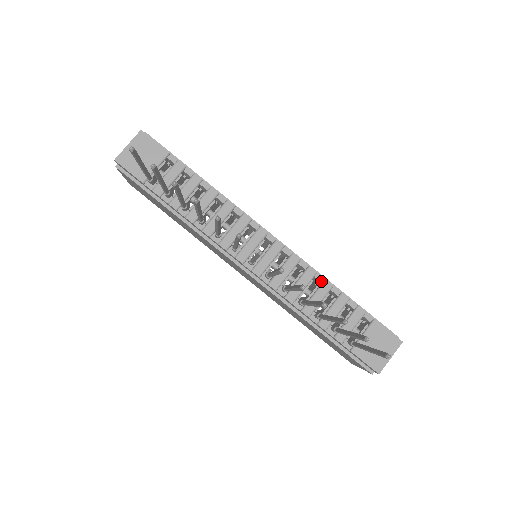
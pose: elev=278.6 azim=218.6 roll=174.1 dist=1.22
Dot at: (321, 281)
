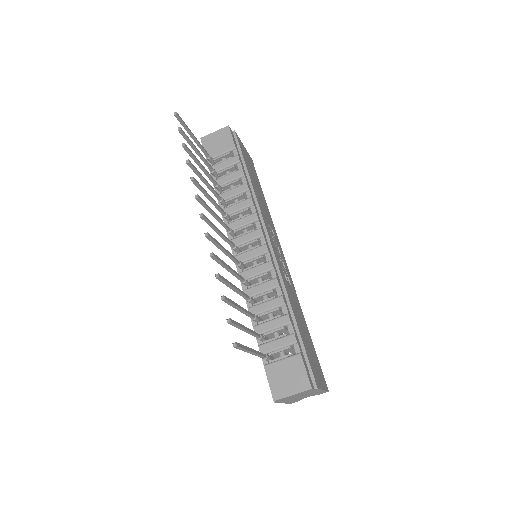
Dot at: (279, 295)
